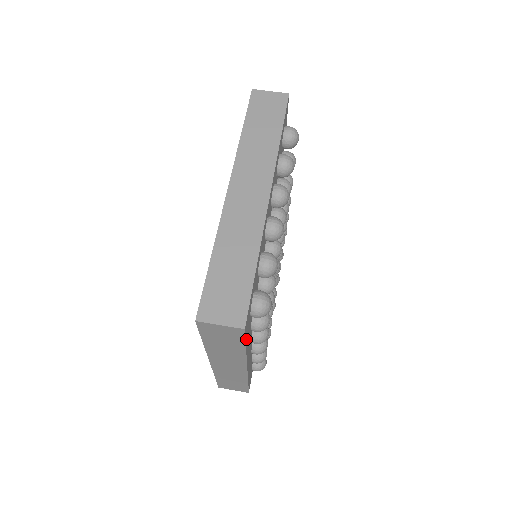
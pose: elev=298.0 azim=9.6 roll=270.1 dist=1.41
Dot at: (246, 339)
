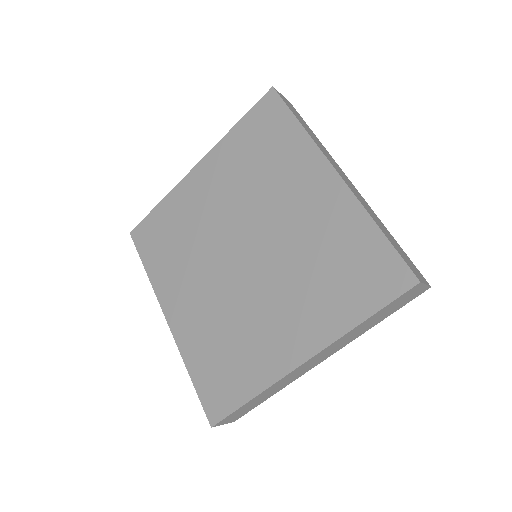
Dot at: occluded
